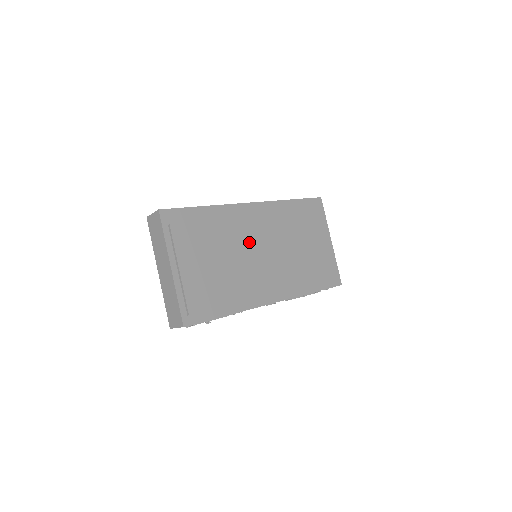
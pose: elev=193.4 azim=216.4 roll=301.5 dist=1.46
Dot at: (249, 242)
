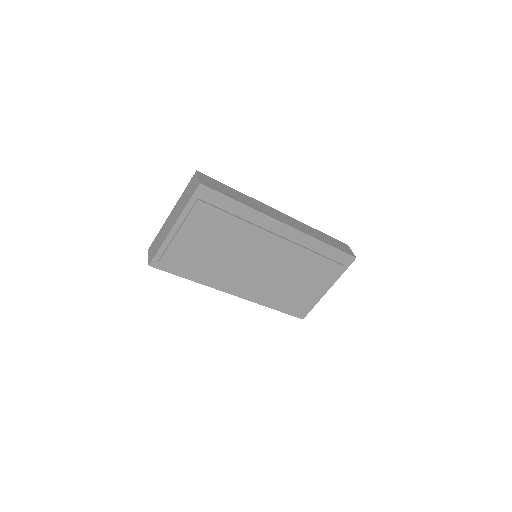
Dot at: (254, 250)
